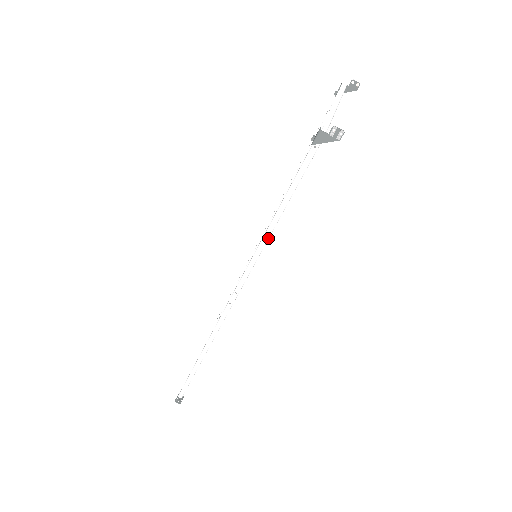
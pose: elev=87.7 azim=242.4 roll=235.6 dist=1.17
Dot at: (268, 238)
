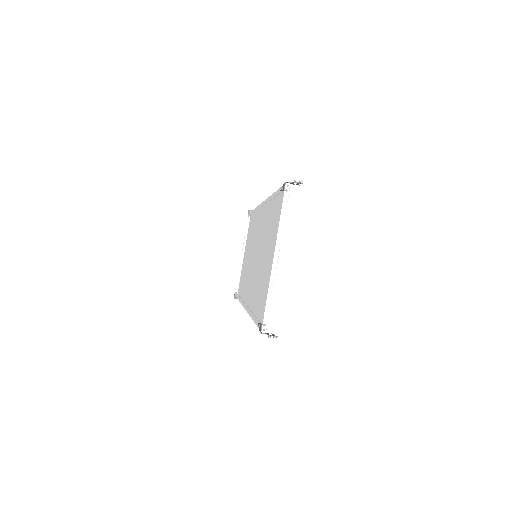
Dot at: occluded
